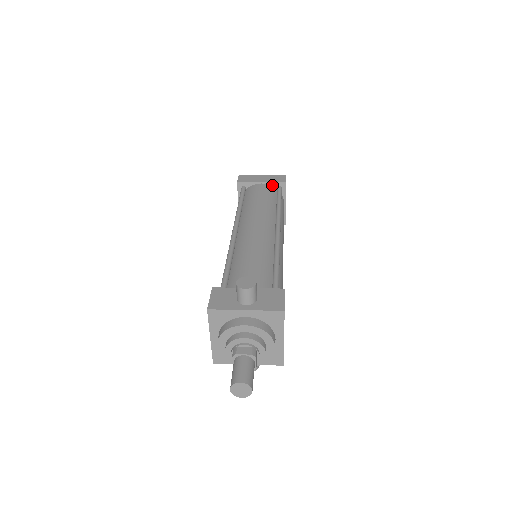
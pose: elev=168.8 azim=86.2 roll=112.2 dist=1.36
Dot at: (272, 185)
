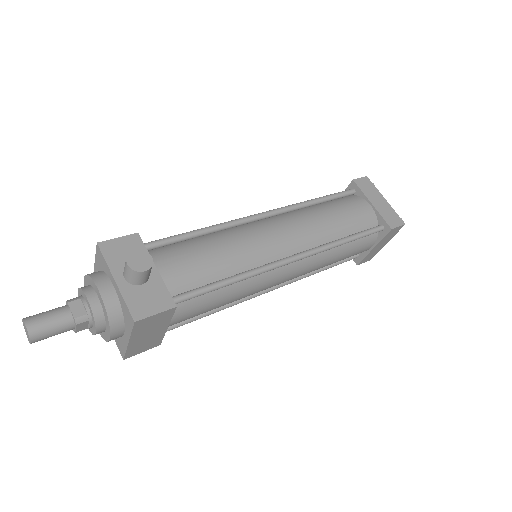
Dot at: (378, 217)
